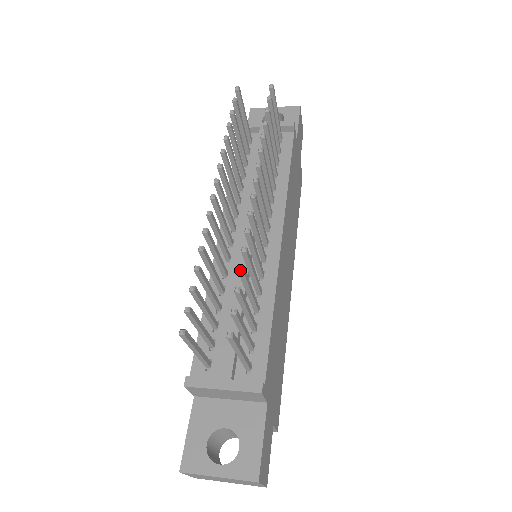
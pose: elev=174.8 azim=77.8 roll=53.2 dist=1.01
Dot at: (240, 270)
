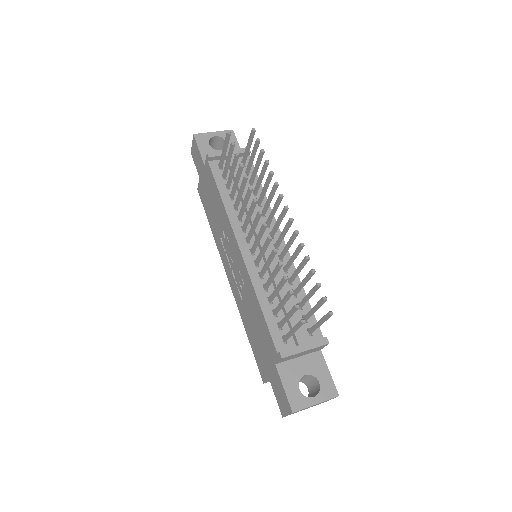
Dot at: (314, 272)
